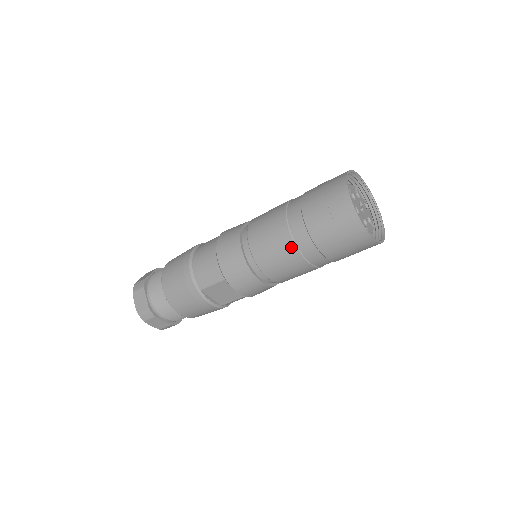
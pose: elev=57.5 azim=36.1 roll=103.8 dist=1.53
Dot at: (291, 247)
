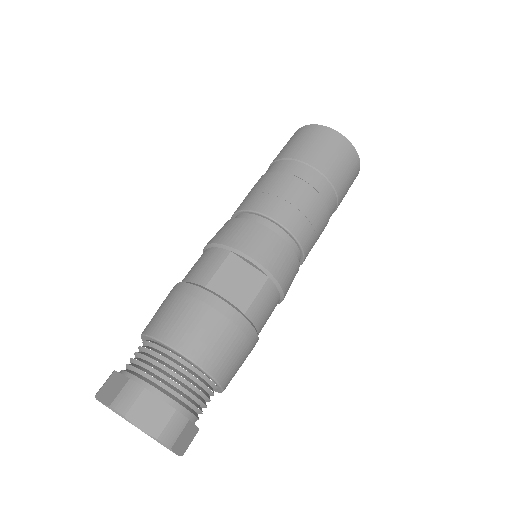
Dot at: (282, 176)
